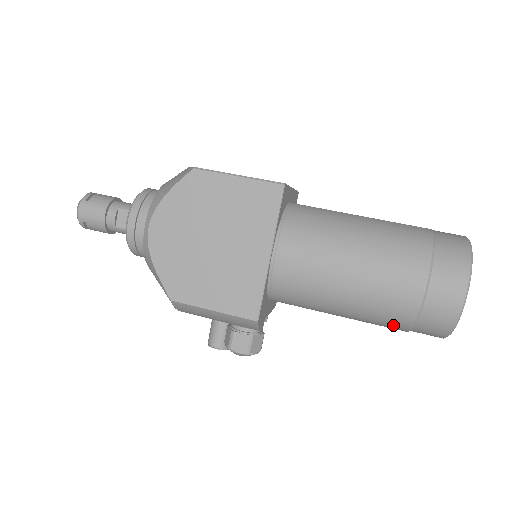
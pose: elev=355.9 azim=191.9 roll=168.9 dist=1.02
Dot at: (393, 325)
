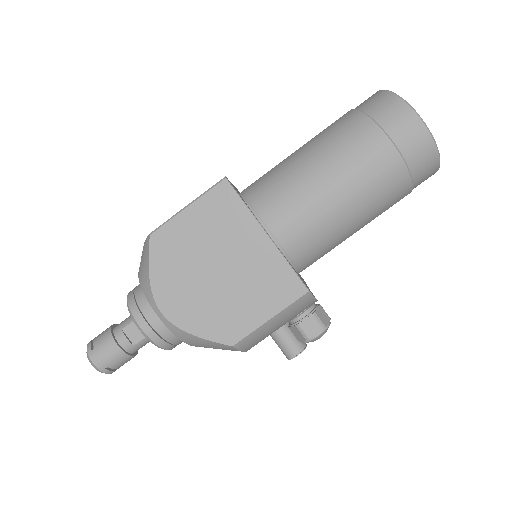
Dot at: (398, 196)
